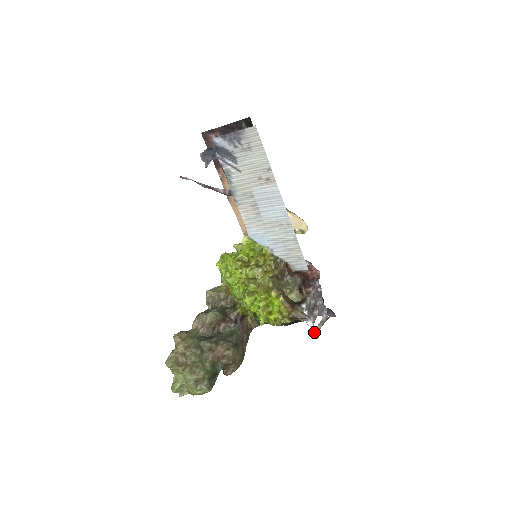
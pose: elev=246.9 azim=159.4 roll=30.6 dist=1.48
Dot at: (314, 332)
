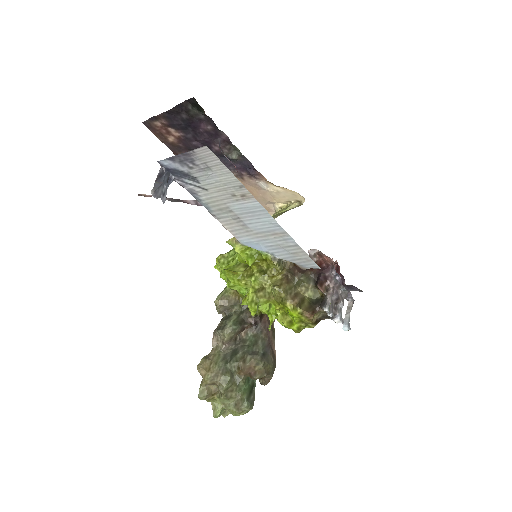
Dot at: (344, 325)
